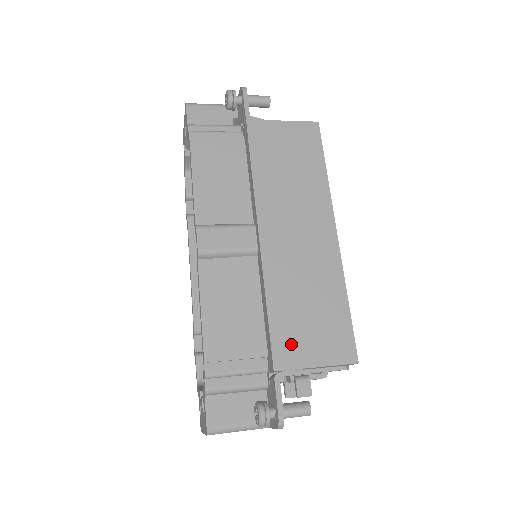
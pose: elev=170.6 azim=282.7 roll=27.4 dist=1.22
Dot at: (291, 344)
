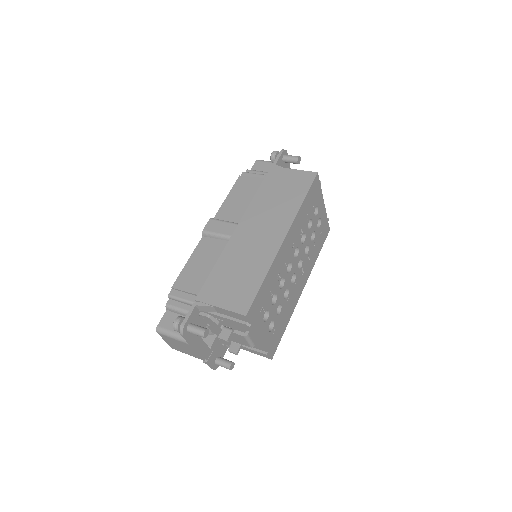
Dot at: (214, 290)
